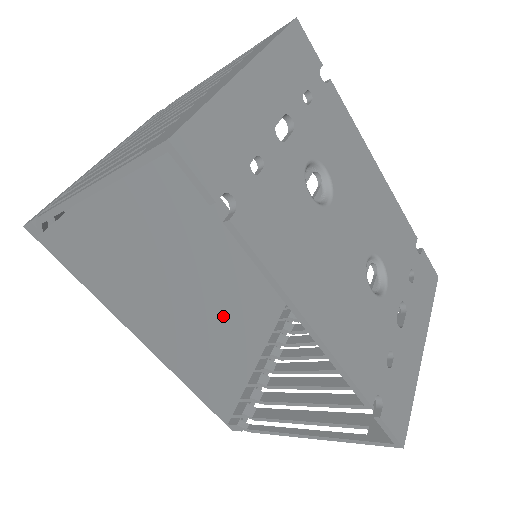
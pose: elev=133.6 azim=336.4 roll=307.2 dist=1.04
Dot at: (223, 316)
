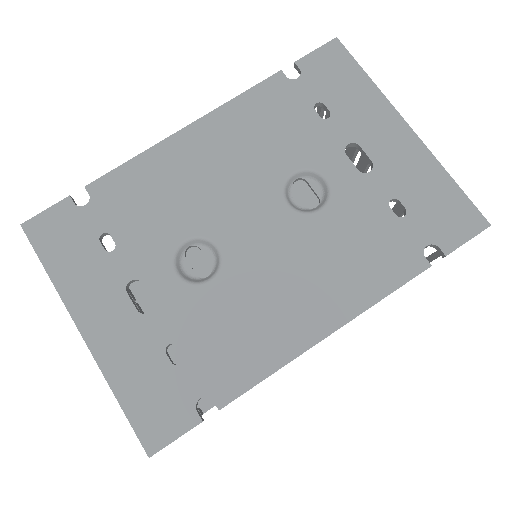
Dot at: occluded
